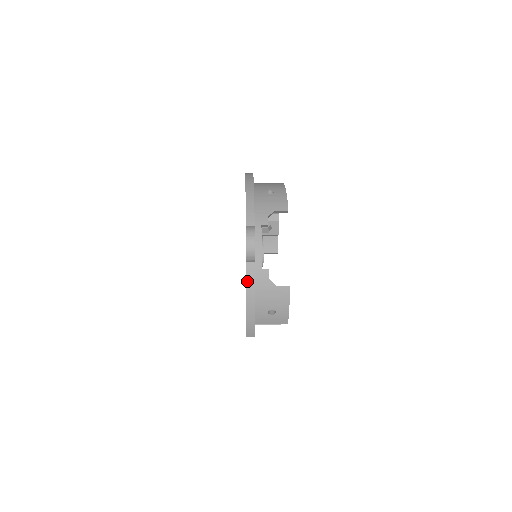
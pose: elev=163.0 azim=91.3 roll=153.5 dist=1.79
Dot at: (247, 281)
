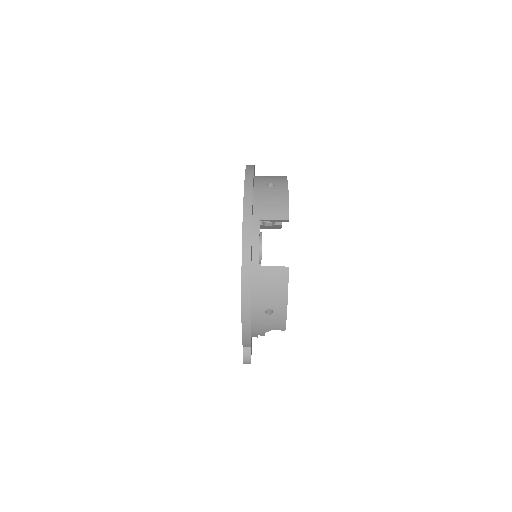
Dot at: occluded
